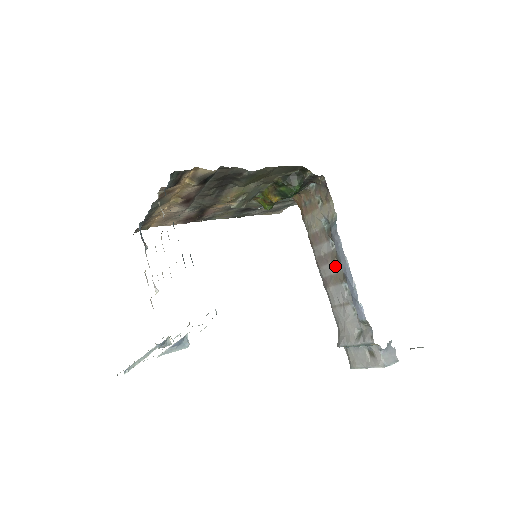
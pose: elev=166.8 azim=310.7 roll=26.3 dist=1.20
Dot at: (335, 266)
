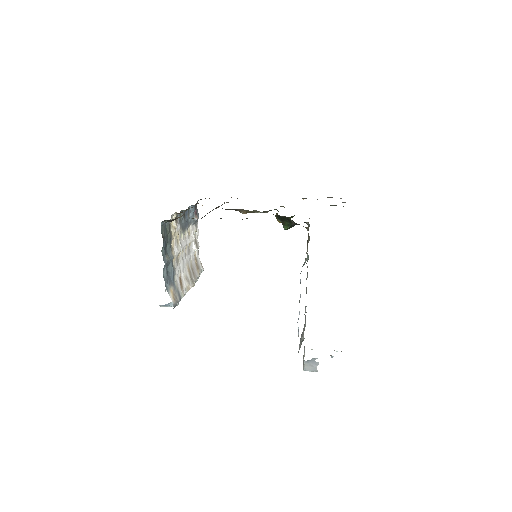
Dot at: (306, 289)
